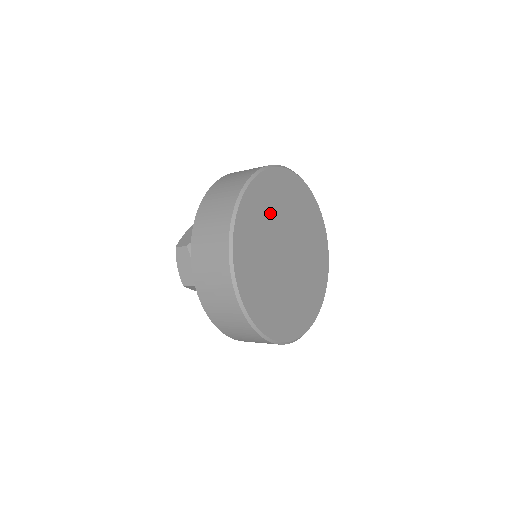
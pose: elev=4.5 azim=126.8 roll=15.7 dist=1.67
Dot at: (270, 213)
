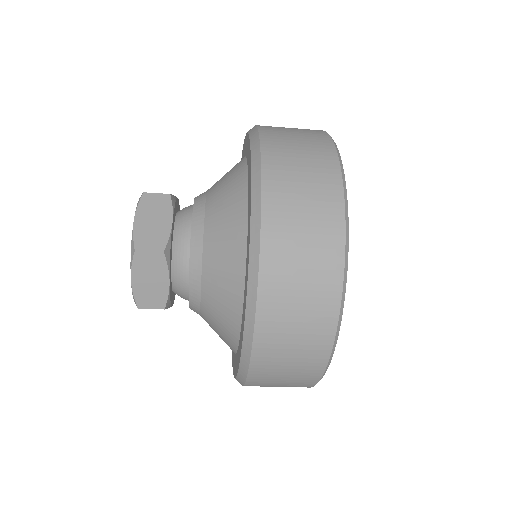
Dot at: occluded
